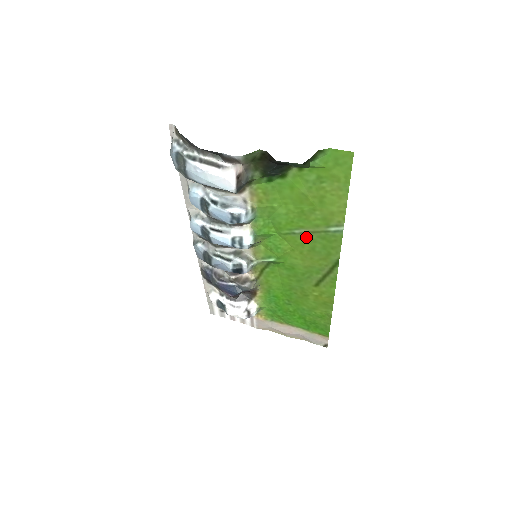
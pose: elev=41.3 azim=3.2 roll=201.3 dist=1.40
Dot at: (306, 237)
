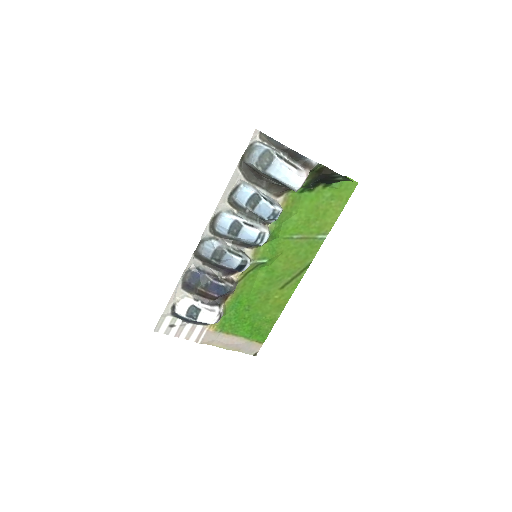
Dot at: (298, 242)
